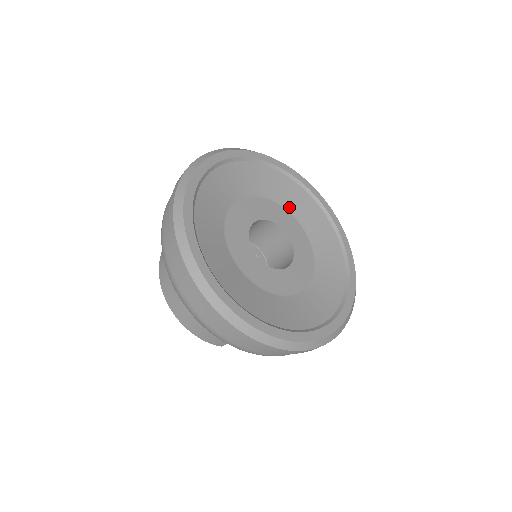
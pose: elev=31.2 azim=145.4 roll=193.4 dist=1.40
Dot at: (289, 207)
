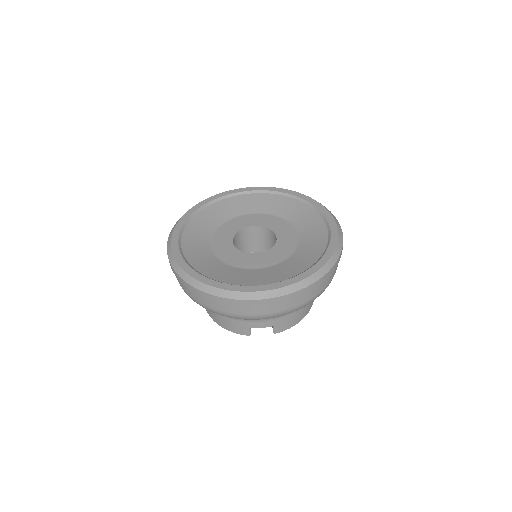
Dot at: (279, 214)
